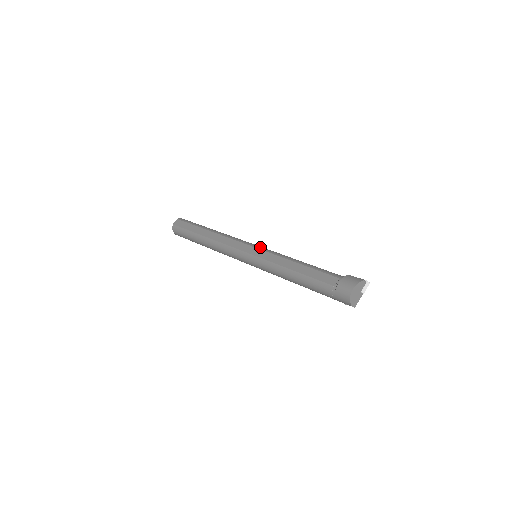
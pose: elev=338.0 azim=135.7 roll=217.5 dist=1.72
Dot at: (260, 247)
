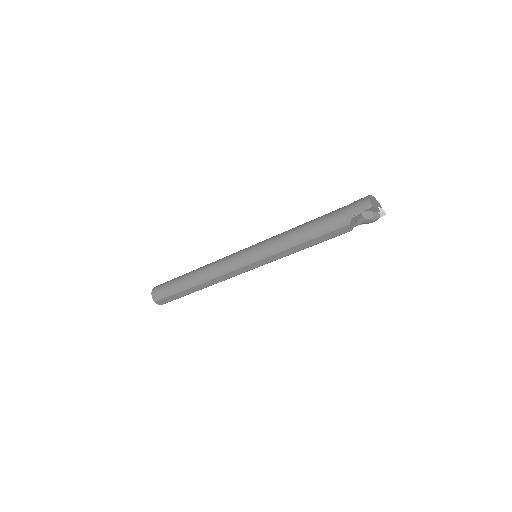
Dot at: occluded
